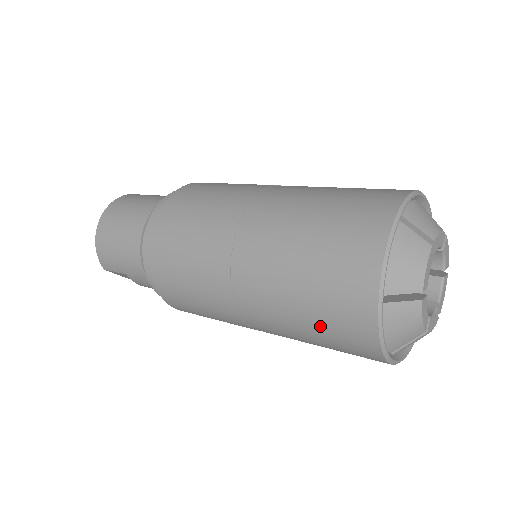
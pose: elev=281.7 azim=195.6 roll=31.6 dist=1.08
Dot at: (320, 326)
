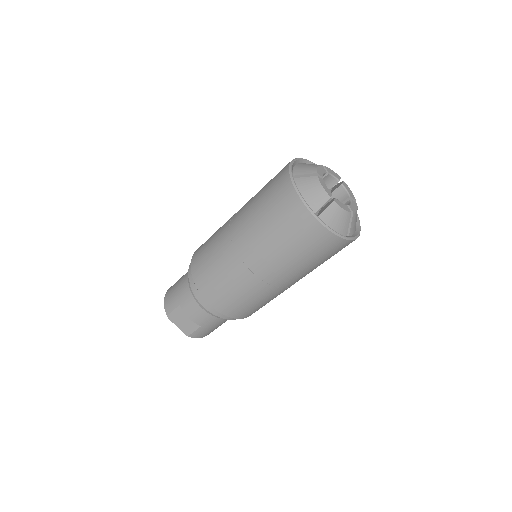
Dot at: (271, 212)
